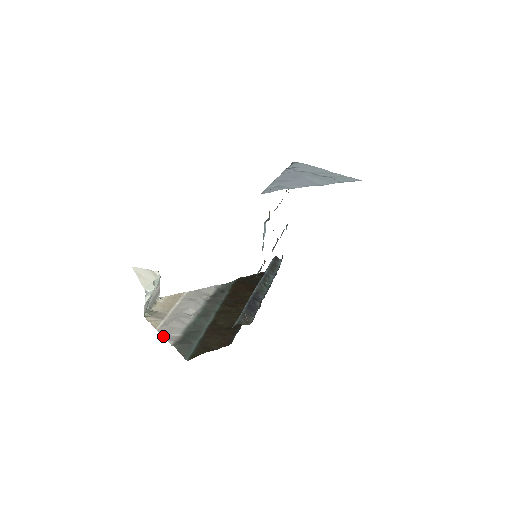
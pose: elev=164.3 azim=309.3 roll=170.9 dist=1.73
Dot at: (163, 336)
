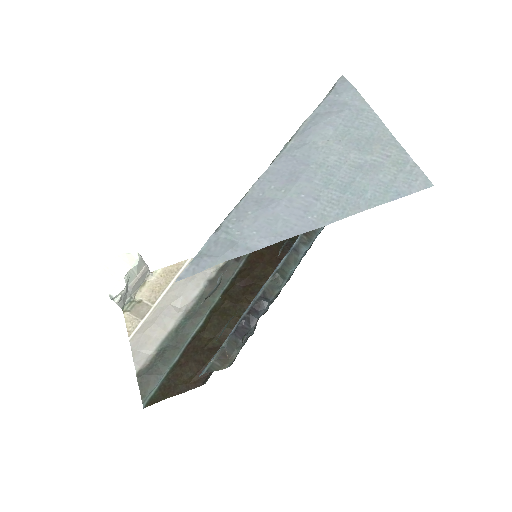
Dot at: (132, 354)
